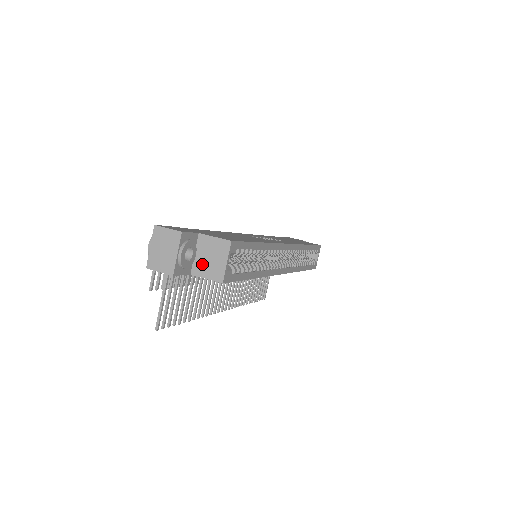
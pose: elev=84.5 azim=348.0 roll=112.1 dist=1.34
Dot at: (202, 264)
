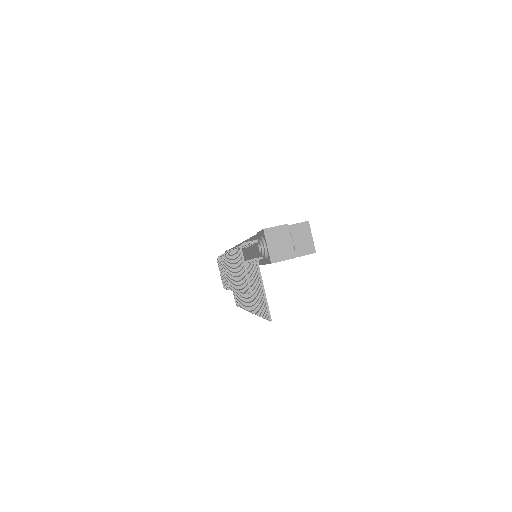
Dot at: (295, 247)
